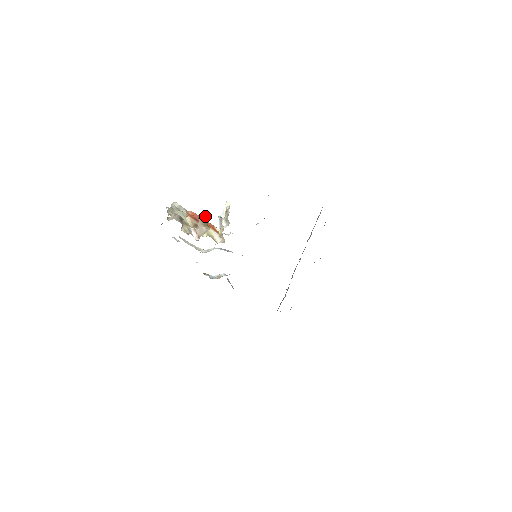
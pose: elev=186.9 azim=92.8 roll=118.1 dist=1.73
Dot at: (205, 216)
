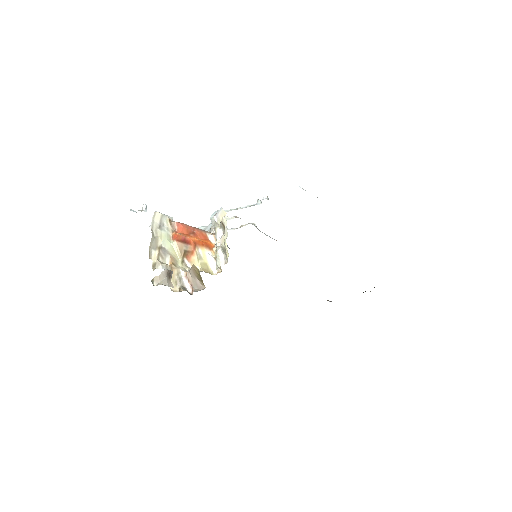
Dot at: (199, 272)
